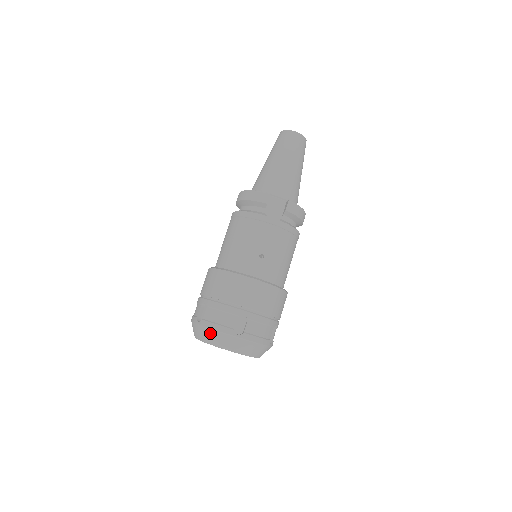
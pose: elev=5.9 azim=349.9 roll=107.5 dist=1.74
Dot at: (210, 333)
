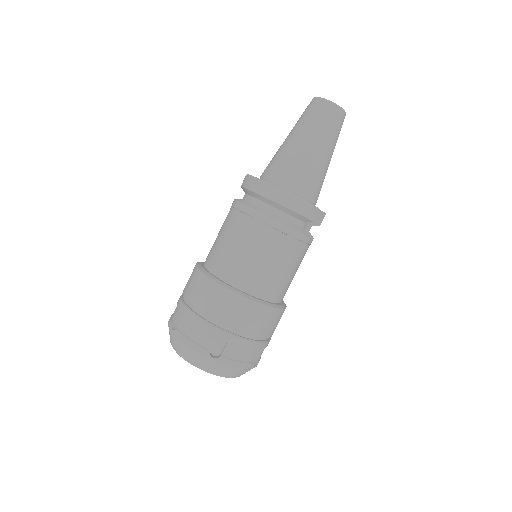
Dot at: (228, 370)
